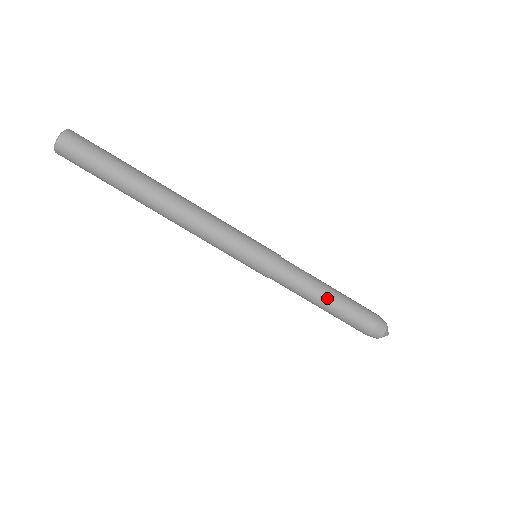
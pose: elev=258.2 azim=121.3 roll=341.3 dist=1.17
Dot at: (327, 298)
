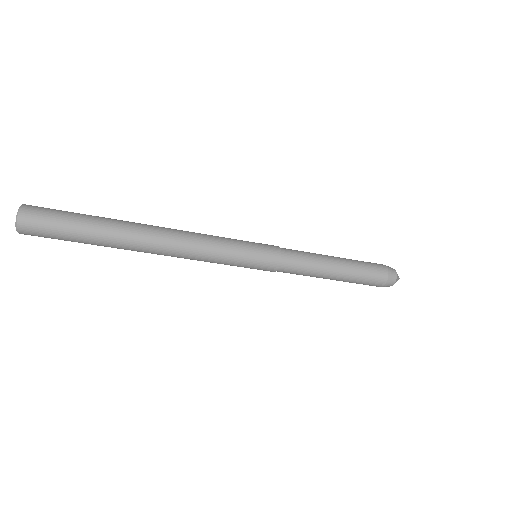
Dot at: occluded
